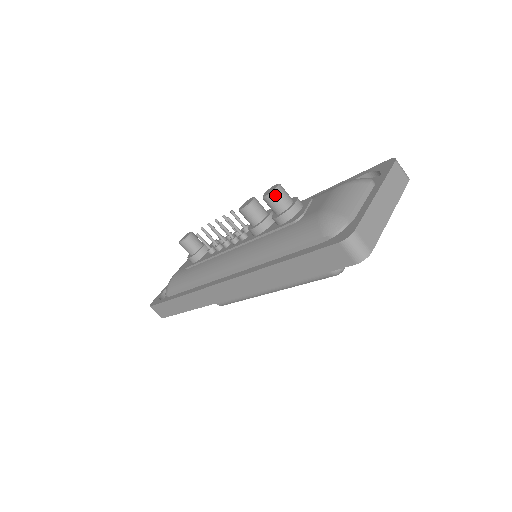
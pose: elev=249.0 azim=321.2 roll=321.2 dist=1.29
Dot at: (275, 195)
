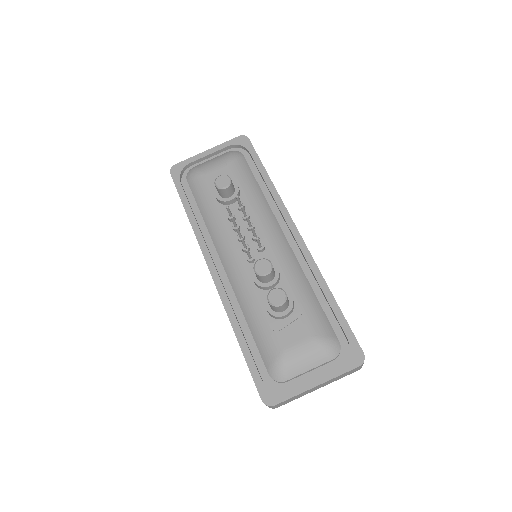
Dot at: (274, 307)
